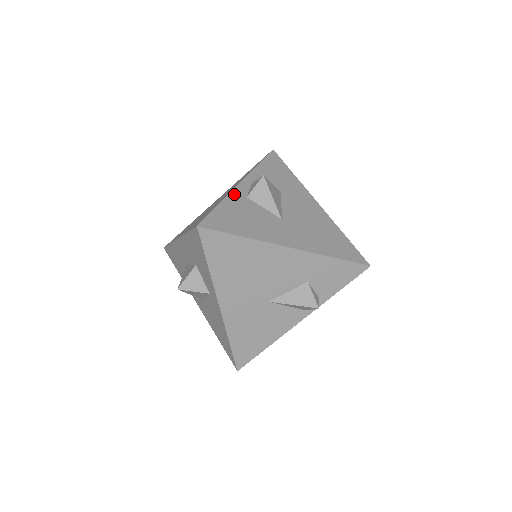
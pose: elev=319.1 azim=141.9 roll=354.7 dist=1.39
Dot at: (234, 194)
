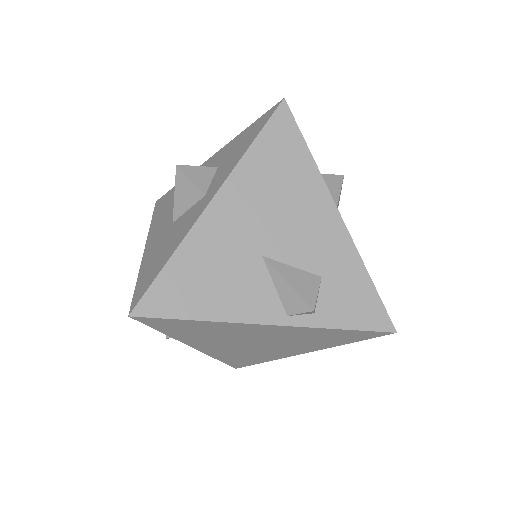
Dot at: occluded
